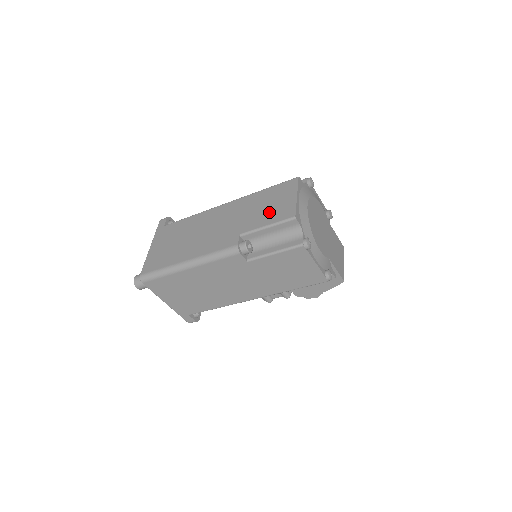
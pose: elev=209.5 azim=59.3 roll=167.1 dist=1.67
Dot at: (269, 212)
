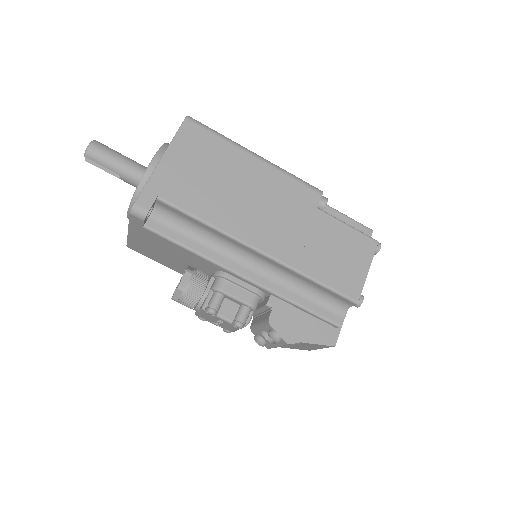
Dot at: occluded
